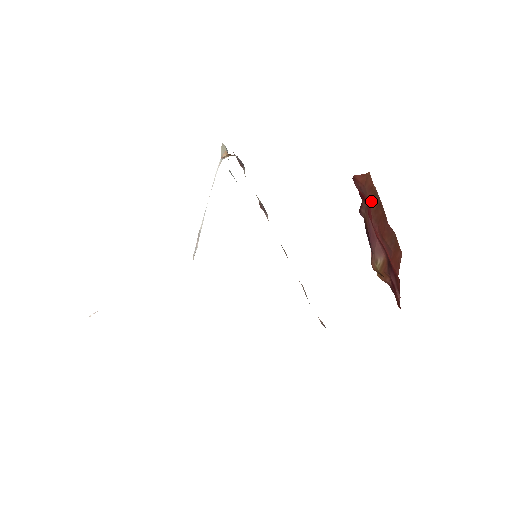
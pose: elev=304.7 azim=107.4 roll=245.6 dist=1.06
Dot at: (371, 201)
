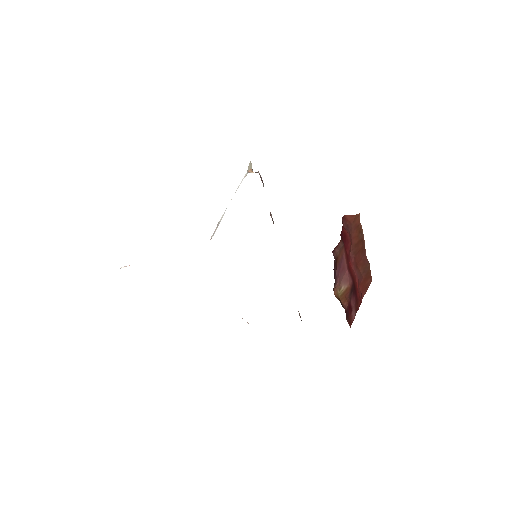
Dot at: (354, 237)
